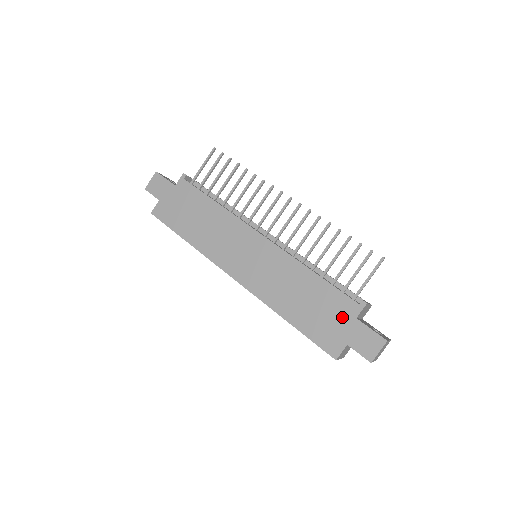
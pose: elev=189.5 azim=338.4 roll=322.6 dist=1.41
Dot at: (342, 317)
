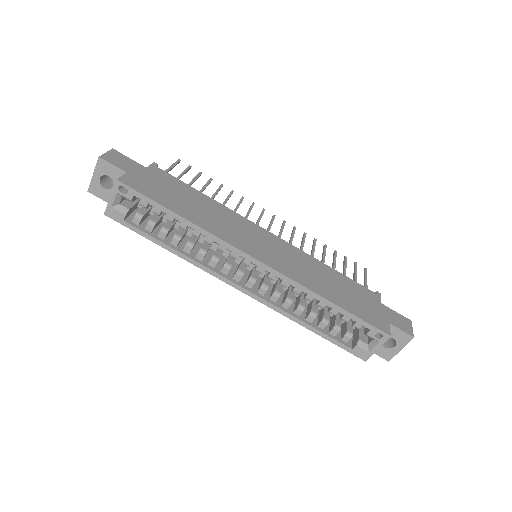
Dot at: (372, 302)
